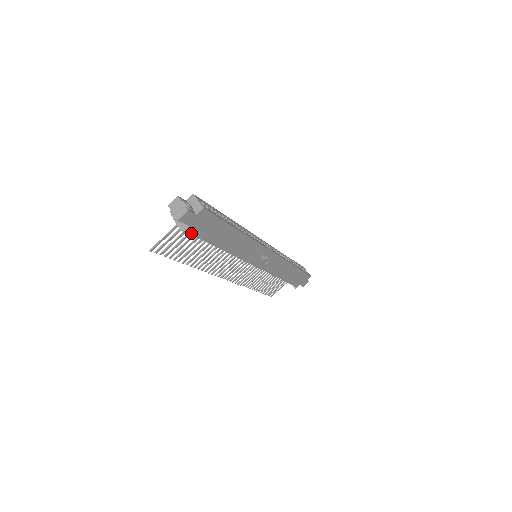
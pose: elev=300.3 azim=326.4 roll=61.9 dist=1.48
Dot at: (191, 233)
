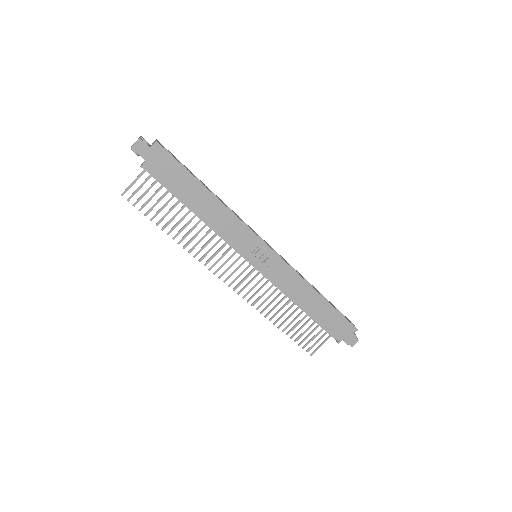
Dot at: (150, 172)
